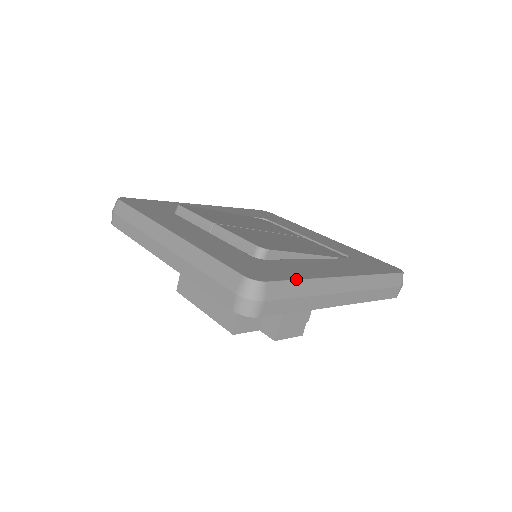
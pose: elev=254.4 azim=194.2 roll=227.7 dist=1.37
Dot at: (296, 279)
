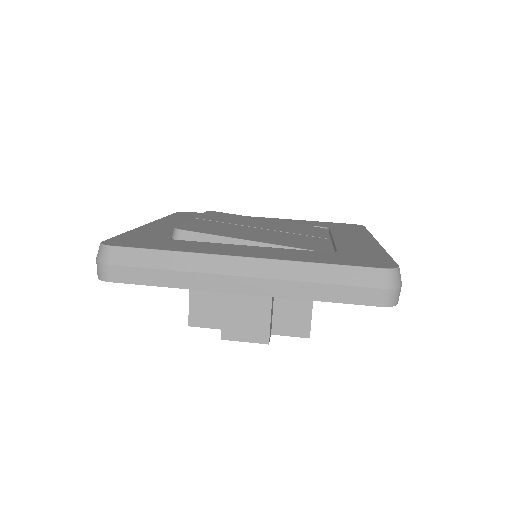
Dot at: (153, 249)
